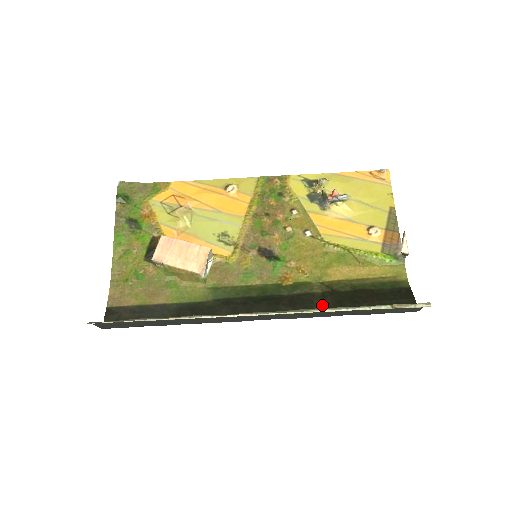
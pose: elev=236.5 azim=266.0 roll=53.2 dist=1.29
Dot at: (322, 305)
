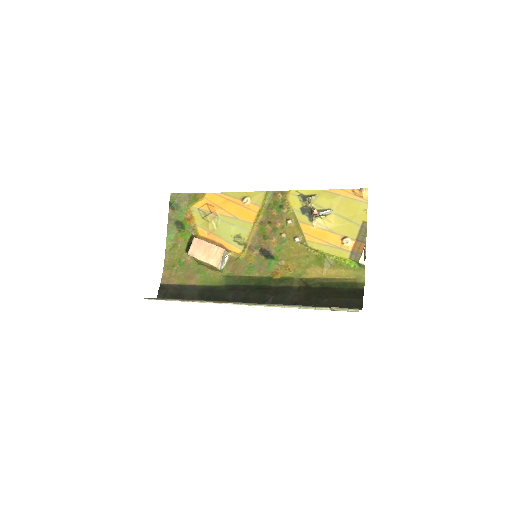
Dot at: (296, 297)
